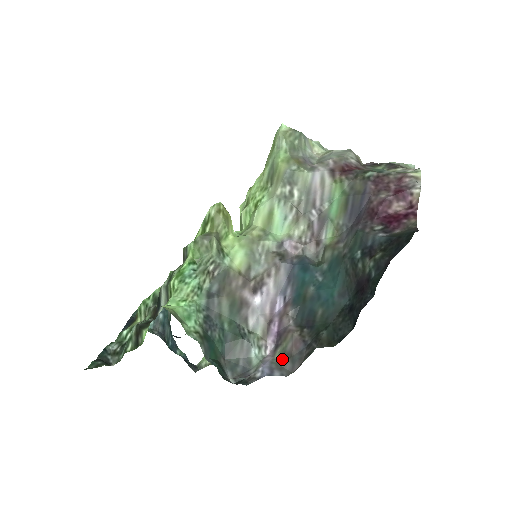
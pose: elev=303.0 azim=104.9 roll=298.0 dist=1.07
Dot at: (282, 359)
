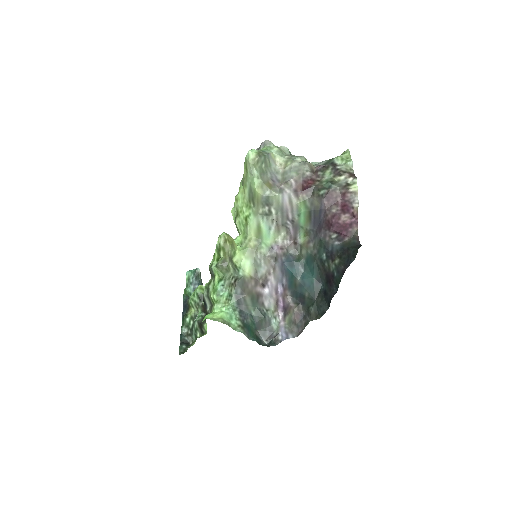
Dot at: (291, 325)
